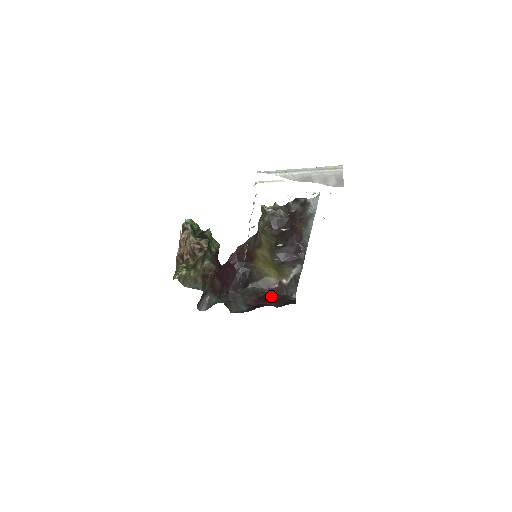
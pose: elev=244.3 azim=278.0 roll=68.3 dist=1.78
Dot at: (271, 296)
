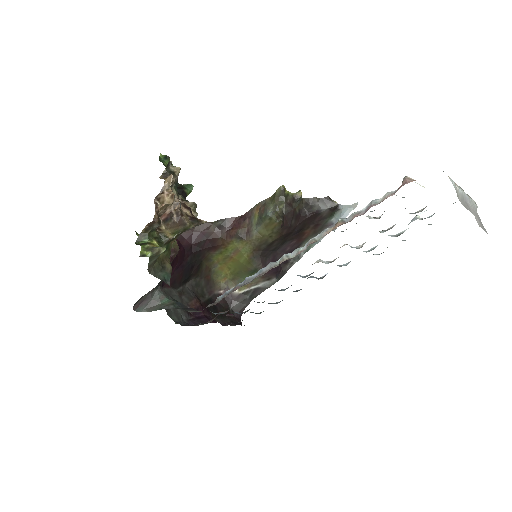
Dot at: (213, 305)
